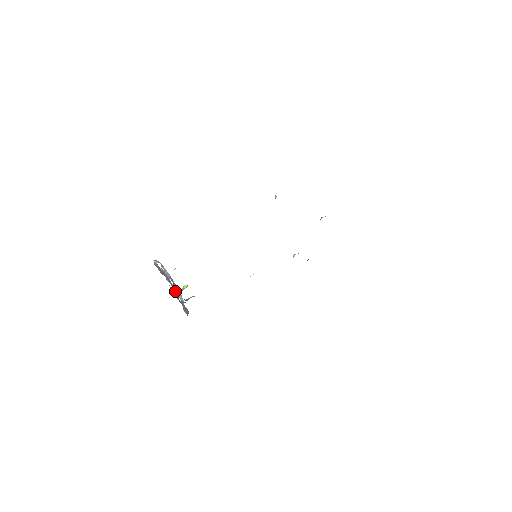
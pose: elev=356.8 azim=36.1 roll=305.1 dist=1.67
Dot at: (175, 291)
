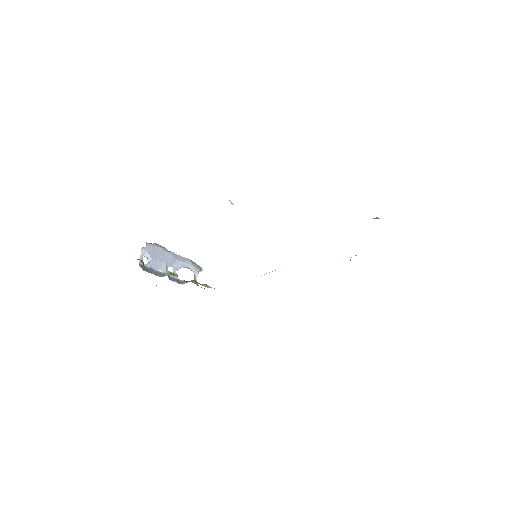
Dot at: occluded
